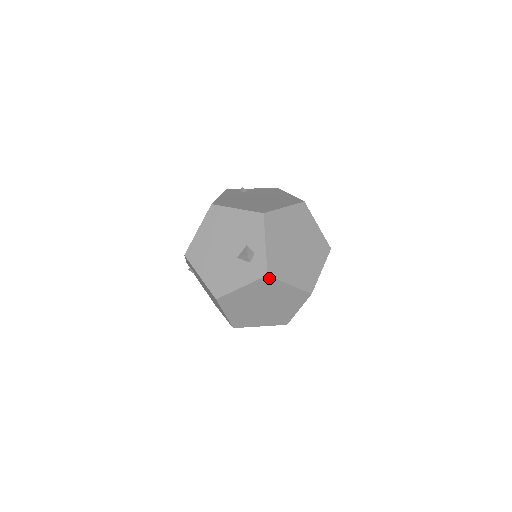
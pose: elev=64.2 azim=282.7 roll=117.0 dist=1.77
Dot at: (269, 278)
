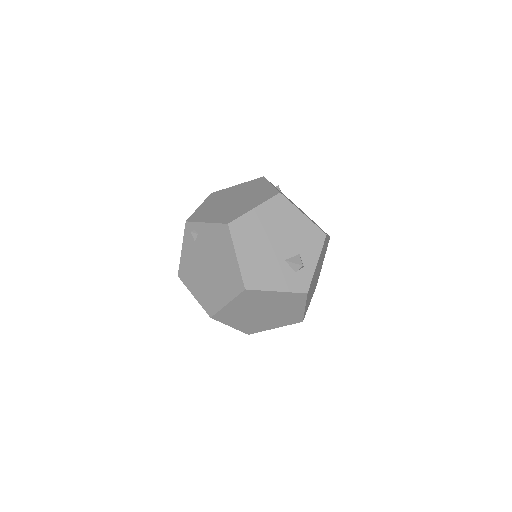
Dot at: (304, 296)
